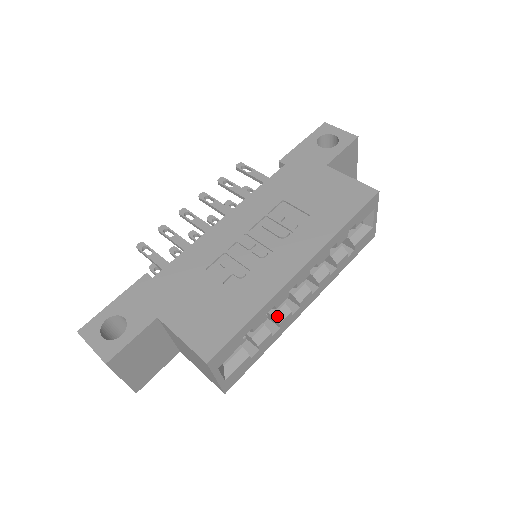
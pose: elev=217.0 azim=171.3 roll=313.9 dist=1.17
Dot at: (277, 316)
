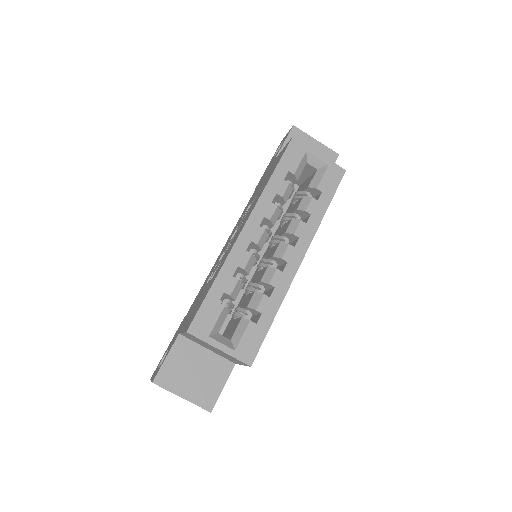
Dot at: (264, 279)
